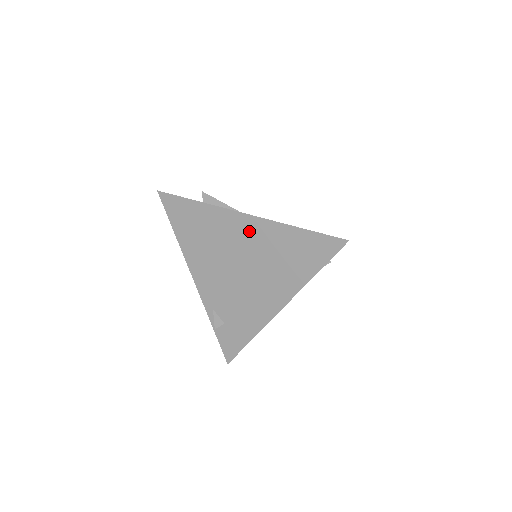
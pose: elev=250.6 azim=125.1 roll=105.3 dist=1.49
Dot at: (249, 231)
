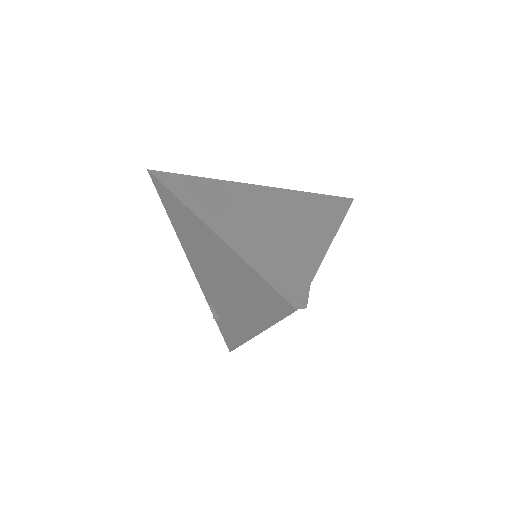
Dot at: (216, 247)
